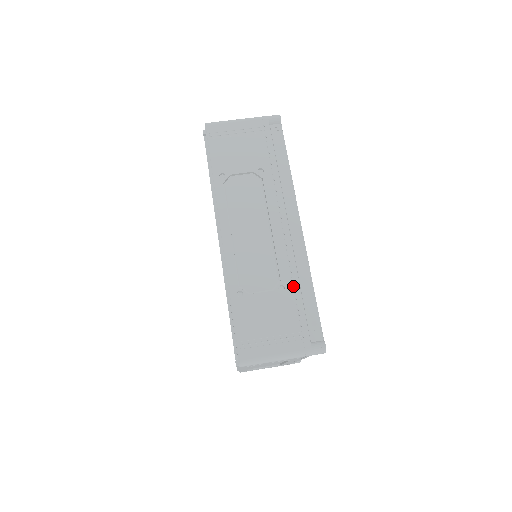
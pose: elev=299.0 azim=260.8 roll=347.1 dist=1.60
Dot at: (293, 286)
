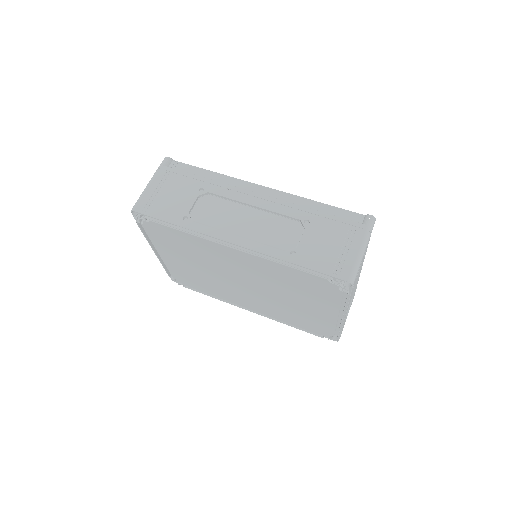
Dot at: (310, 214)
